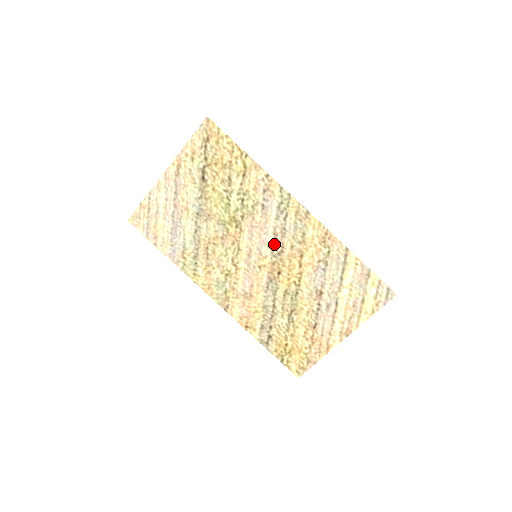
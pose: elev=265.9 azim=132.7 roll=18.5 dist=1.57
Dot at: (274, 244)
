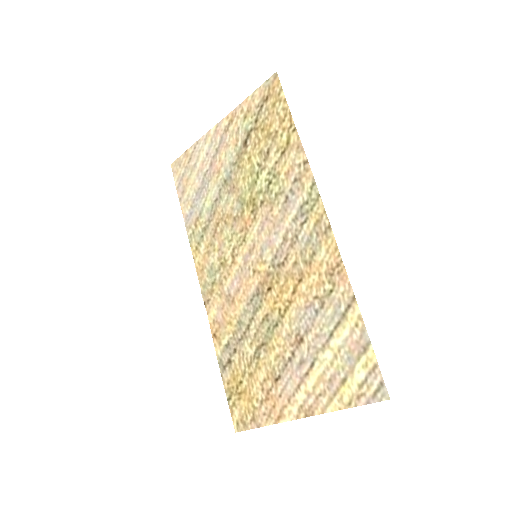
Dot at: (279, 251)
